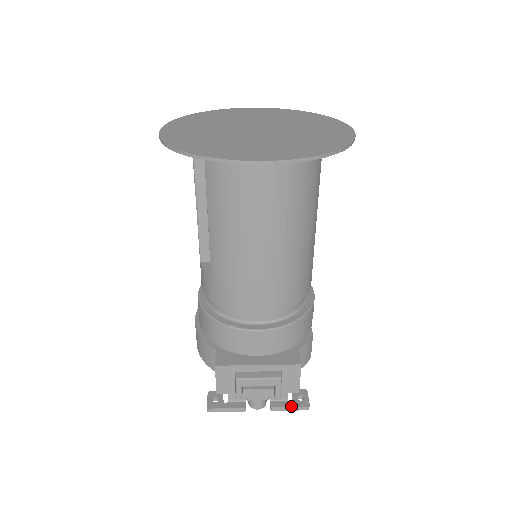
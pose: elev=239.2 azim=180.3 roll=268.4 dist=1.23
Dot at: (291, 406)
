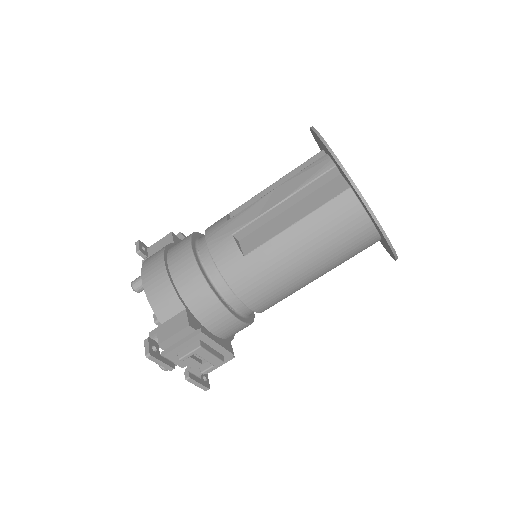
Dot at: (201, 383)
